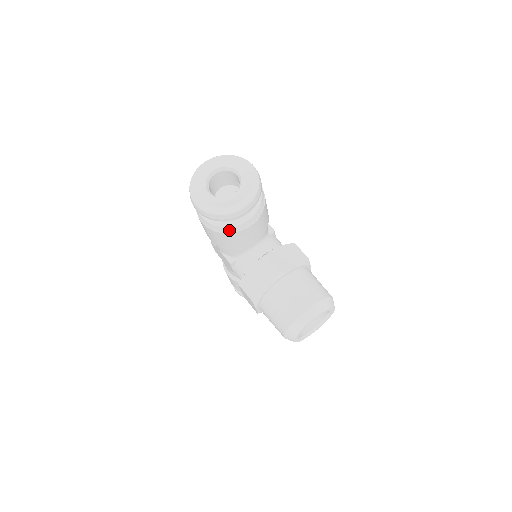
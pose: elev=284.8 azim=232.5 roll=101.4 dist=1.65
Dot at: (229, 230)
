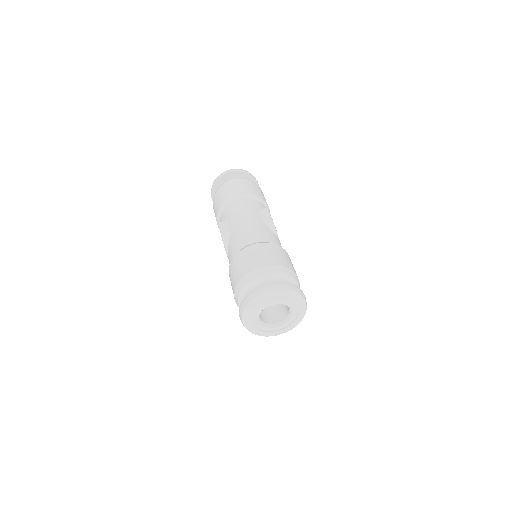
Dot at: occluded
